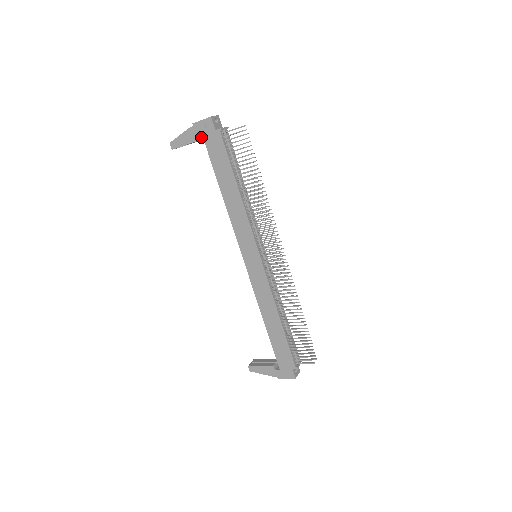
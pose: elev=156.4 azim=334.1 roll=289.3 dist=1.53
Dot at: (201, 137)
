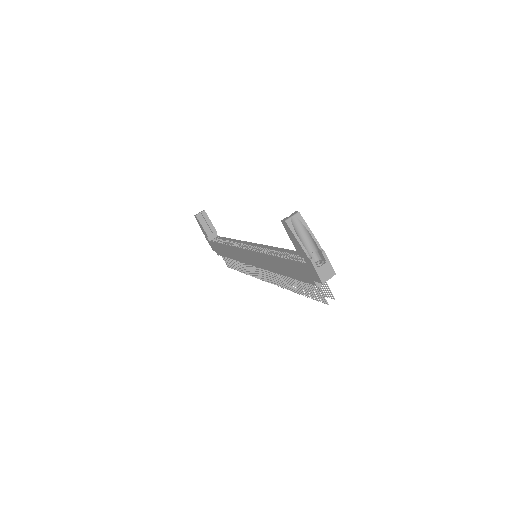
Dot at: (309, 251)
